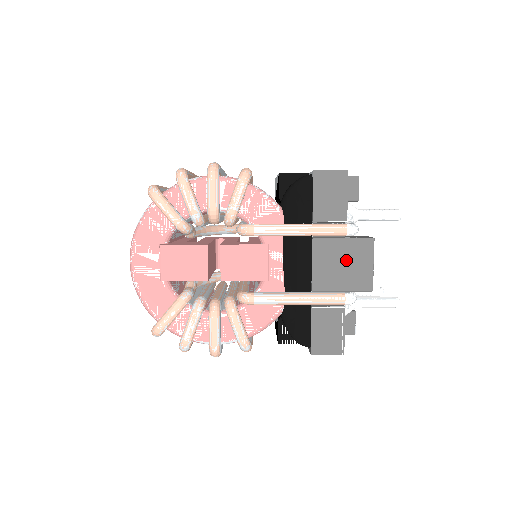
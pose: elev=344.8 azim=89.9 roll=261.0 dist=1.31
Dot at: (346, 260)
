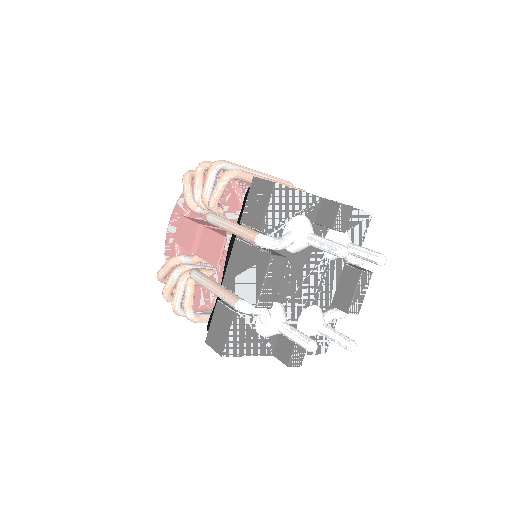
Dot at: (248, 267)
